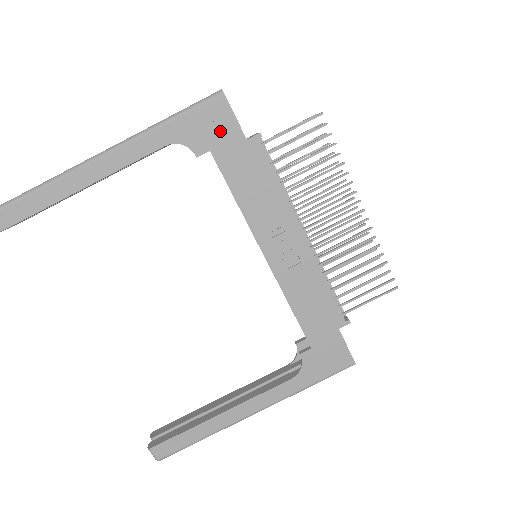
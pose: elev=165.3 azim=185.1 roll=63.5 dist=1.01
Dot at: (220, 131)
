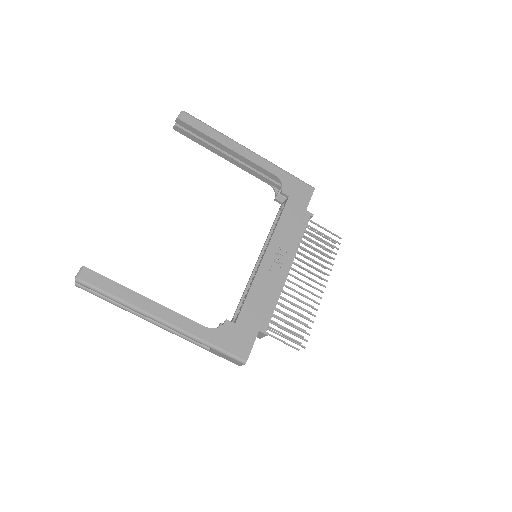
Dot at: (300, 196)
